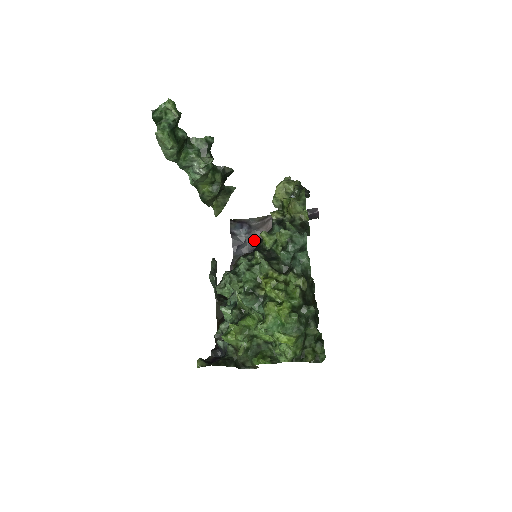
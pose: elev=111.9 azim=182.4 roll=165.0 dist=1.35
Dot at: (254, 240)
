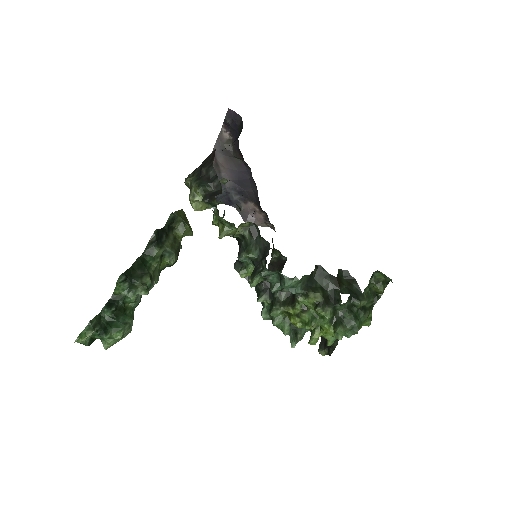
Dot at: (230, 185)
